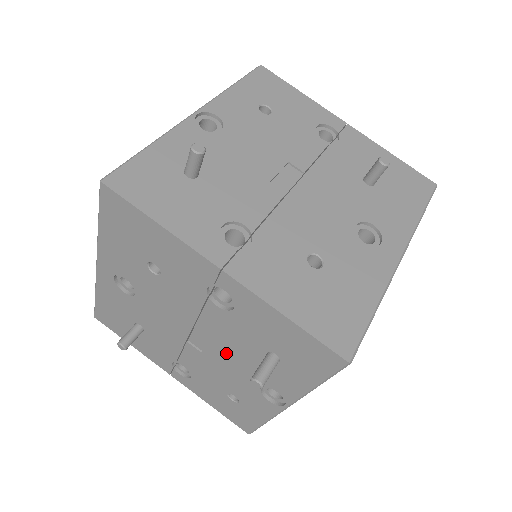
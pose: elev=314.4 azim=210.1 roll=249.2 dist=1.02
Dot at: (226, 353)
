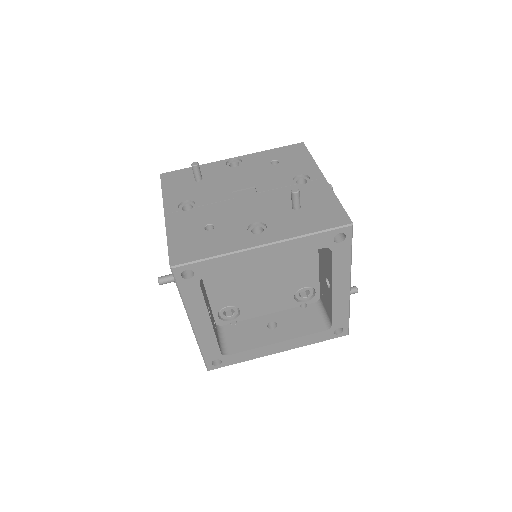
Dot at: occluded
